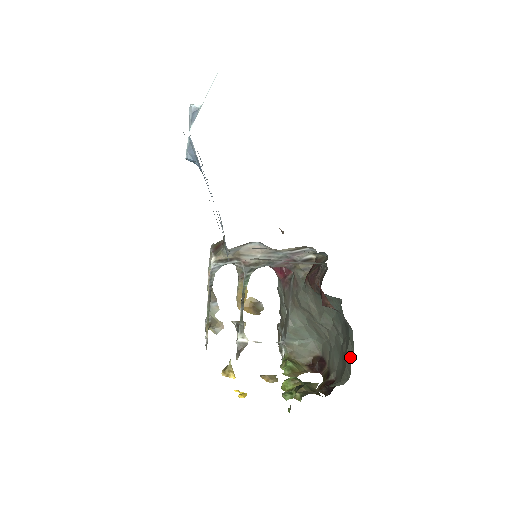
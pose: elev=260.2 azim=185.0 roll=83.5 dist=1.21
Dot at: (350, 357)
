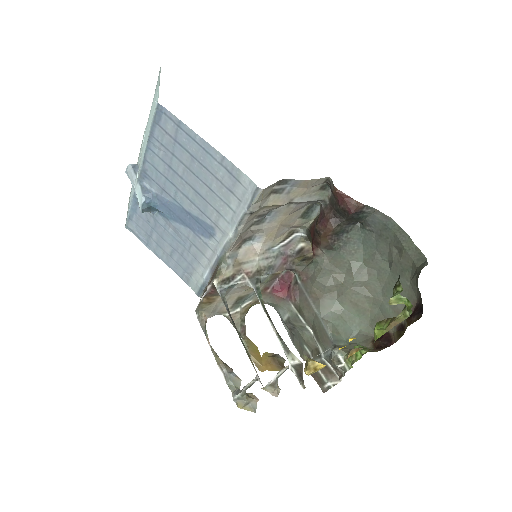
Dot at: (409, 243)
